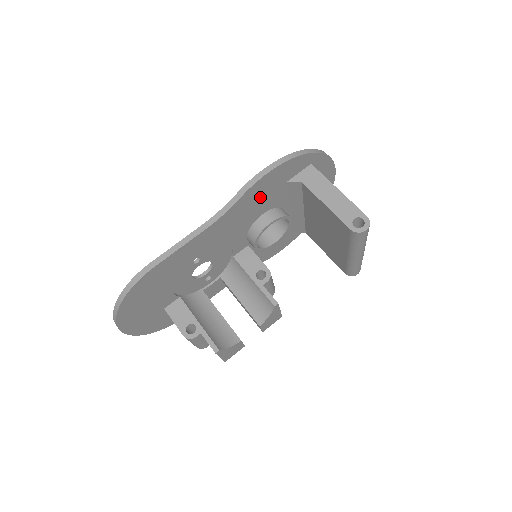
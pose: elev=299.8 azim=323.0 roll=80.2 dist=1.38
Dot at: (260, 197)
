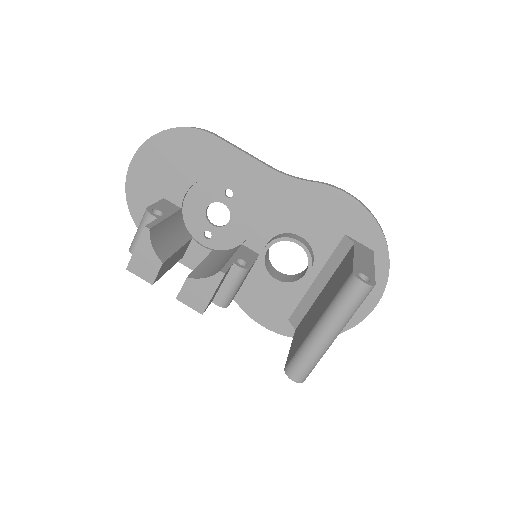
Dot at: (319, 211)
